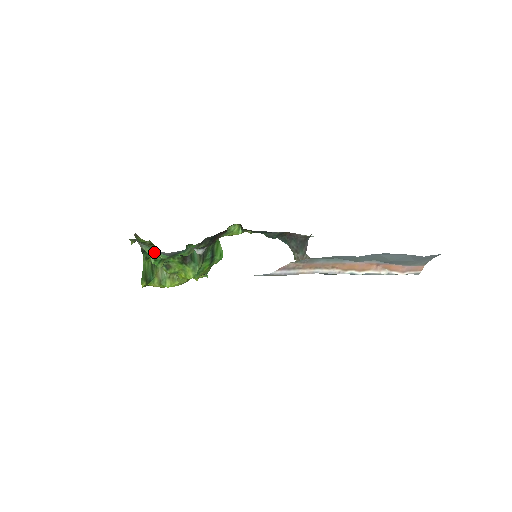
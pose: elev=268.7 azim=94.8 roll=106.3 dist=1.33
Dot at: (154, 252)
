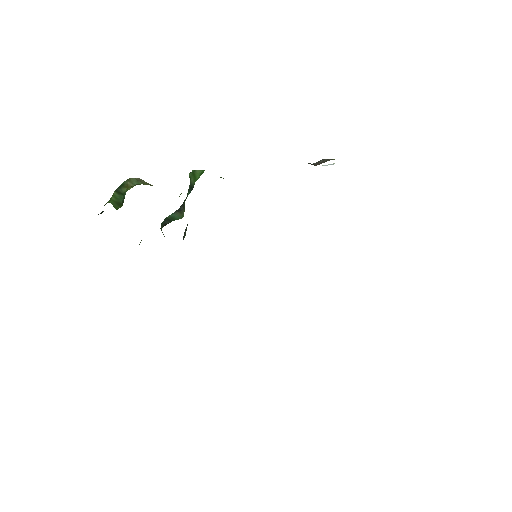
Dot at: occluded
